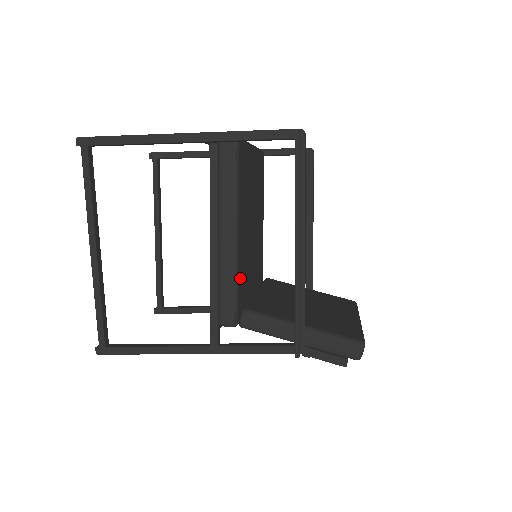
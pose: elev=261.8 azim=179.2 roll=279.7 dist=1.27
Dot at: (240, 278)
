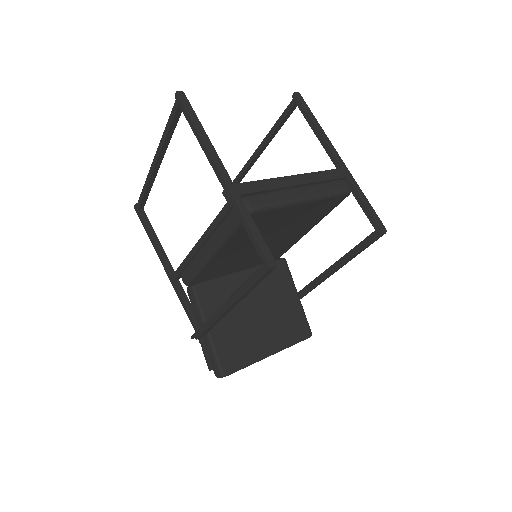
Dot at: (207, 270)
